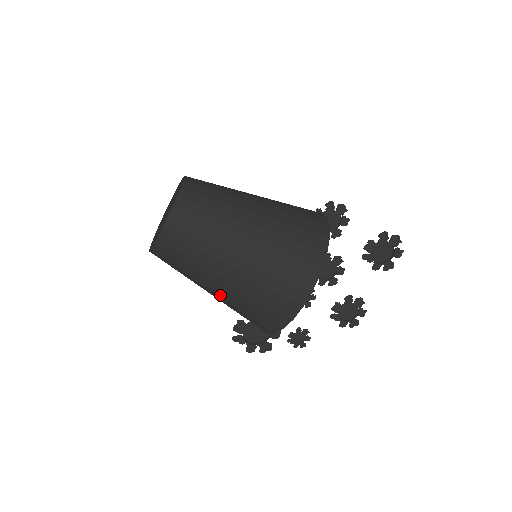
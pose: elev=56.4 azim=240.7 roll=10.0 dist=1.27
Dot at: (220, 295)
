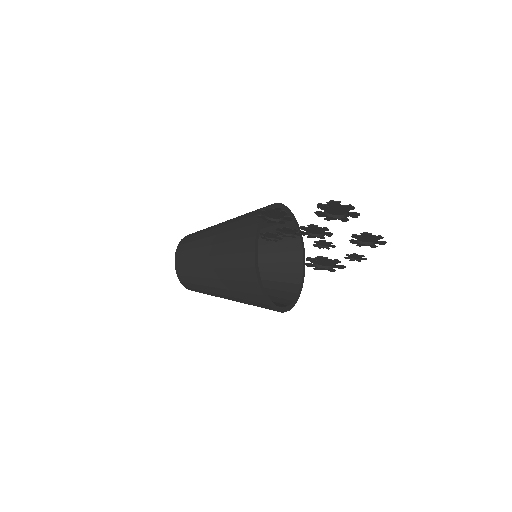
Dot at: occluded
